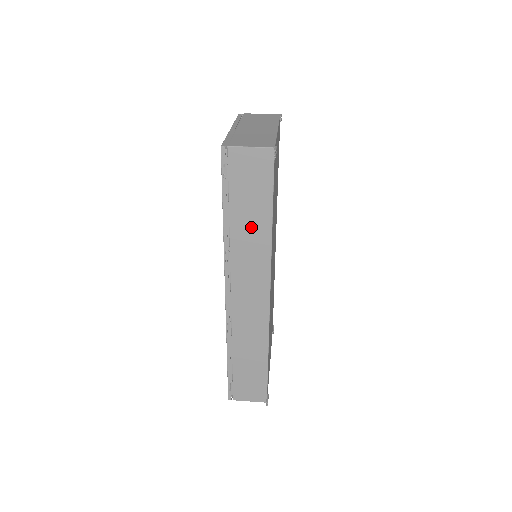
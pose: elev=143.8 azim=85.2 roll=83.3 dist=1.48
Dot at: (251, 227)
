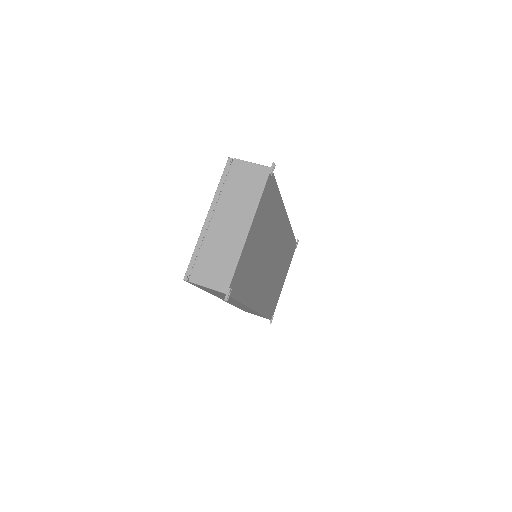
Dot at: occluded
